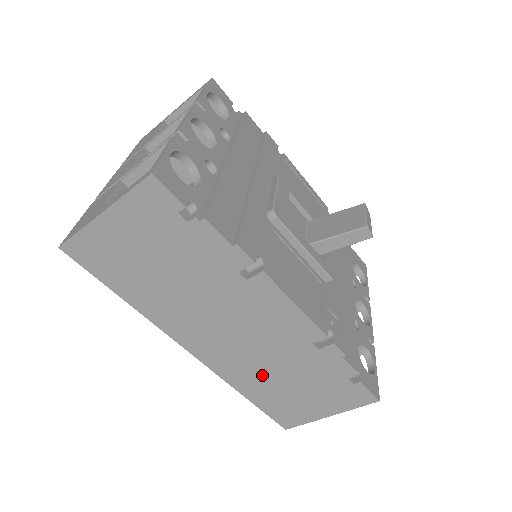
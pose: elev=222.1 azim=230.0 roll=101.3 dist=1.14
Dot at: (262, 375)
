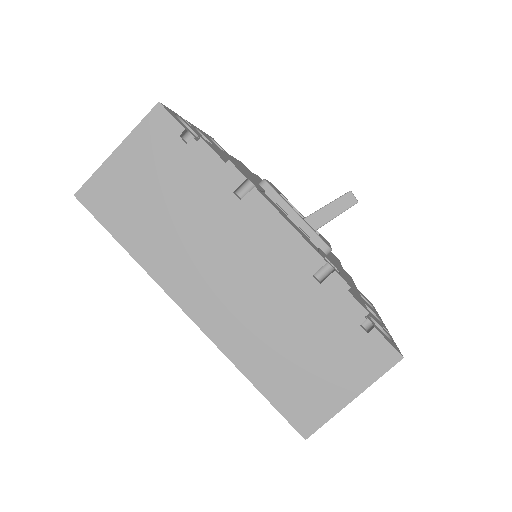
Dot at: (267, 339)
